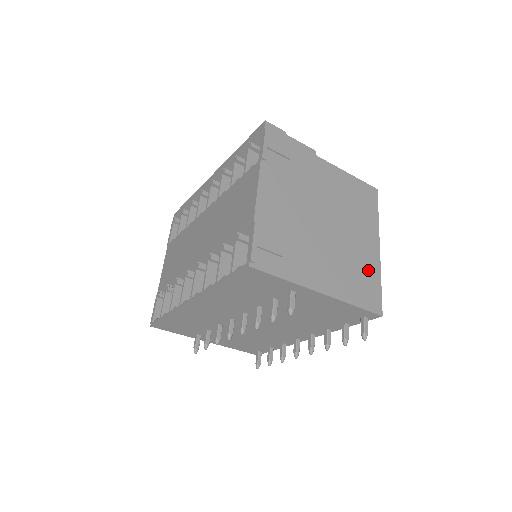
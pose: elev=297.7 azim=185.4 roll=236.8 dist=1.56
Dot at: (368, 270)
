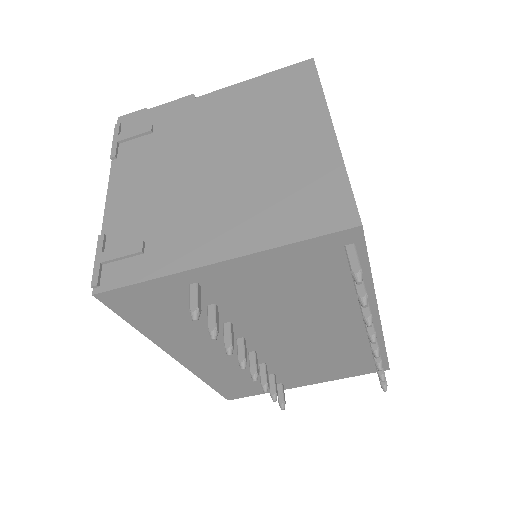
Dot at: (313, 174)
